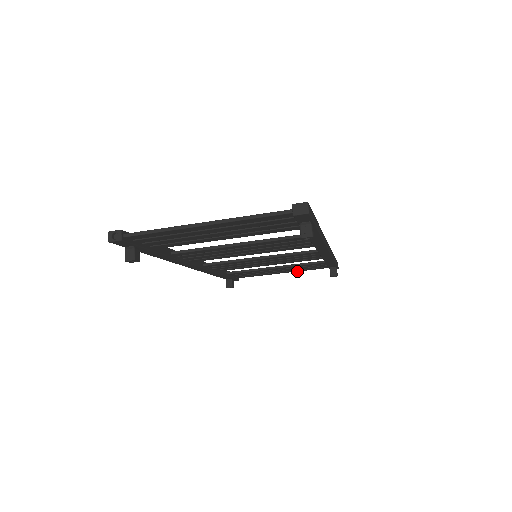
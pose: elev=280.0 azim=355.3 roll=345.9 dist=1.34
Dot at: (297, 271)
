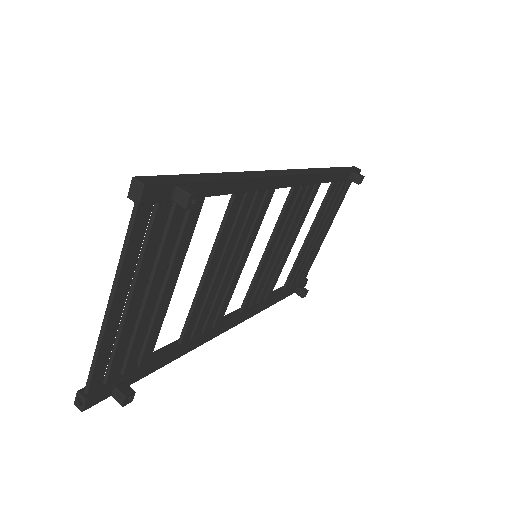
Dot at: (335, 215)
